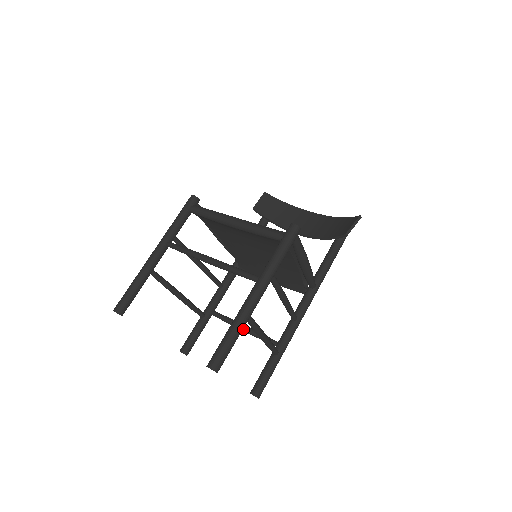
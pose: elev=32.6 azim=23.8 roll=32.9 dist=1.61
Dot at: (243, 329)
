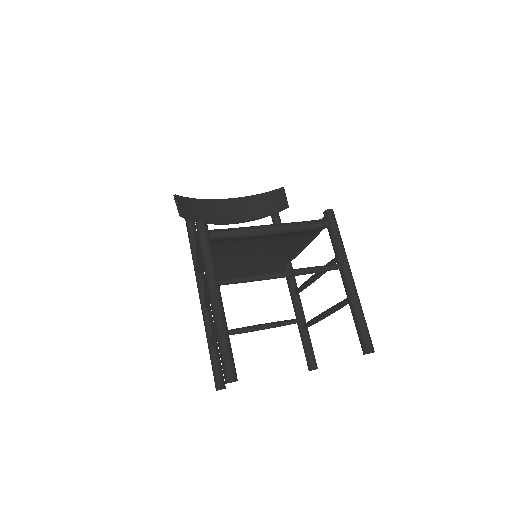
Dot at: (261, 328)
